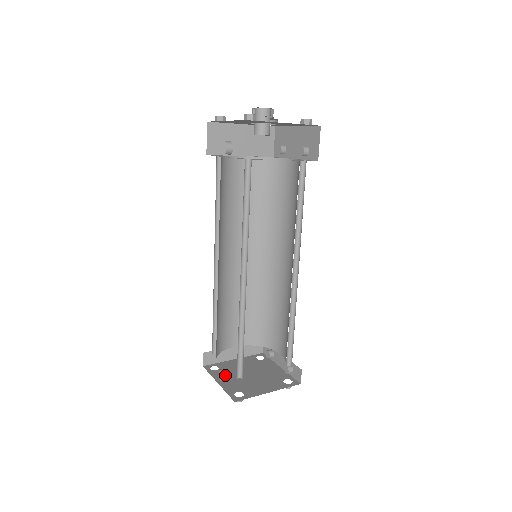
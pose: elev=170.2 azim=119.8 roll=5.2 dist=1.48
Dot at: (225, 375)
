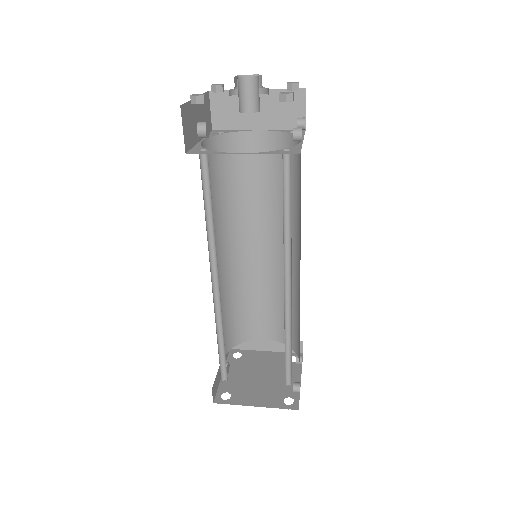
Dot at: occluded
